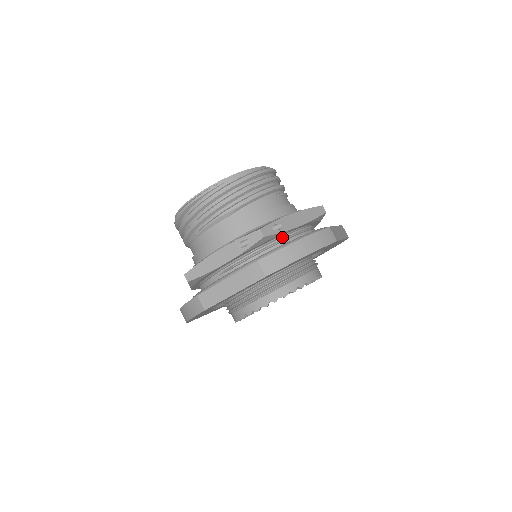
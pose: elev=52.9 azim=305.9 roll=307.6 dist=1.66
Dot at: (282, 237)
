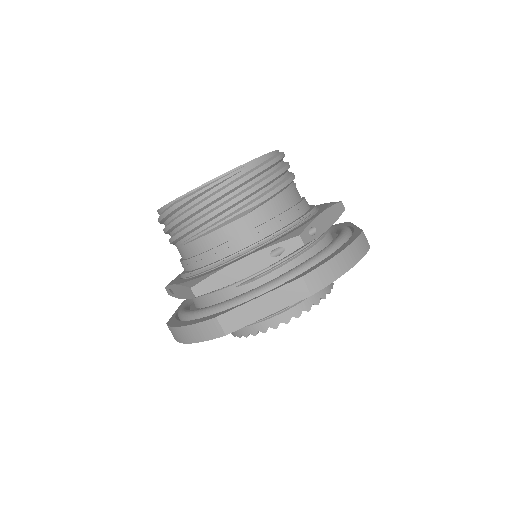
Dot at: occluded
